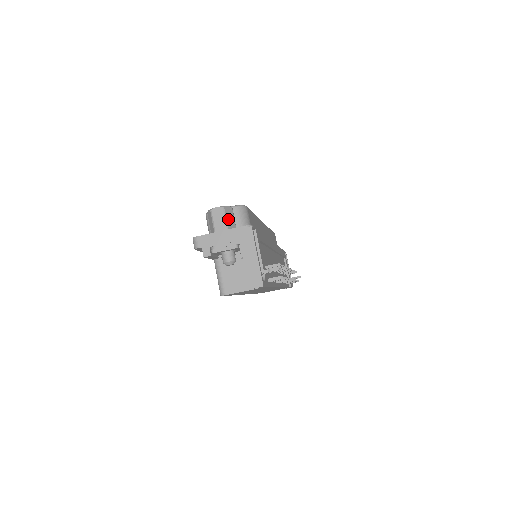
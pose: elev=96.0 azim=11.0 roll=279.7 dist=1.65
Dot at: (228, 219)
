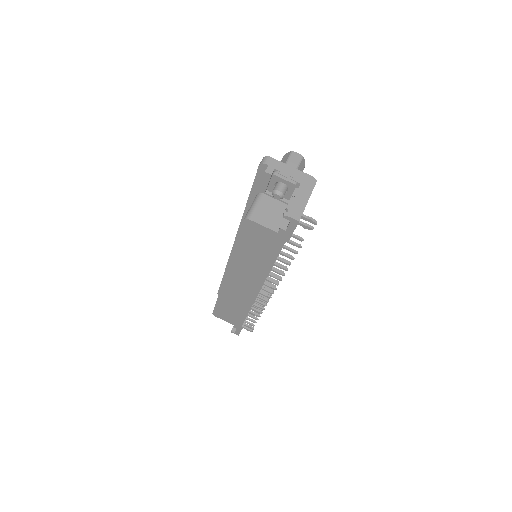
Dot at: (300, 166)
